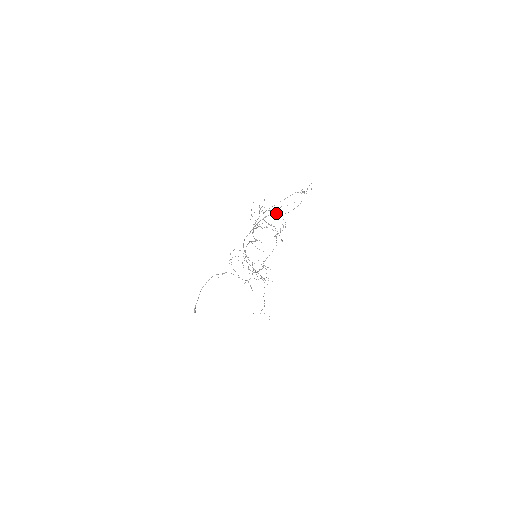
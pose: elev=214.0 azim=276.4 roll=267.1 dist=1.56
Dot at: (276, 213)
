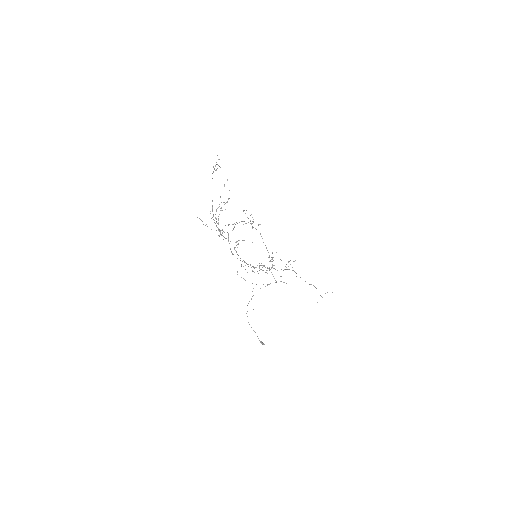
Dot at: occluded
